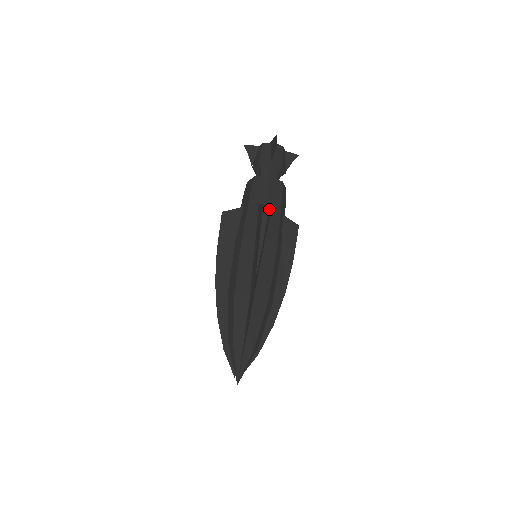
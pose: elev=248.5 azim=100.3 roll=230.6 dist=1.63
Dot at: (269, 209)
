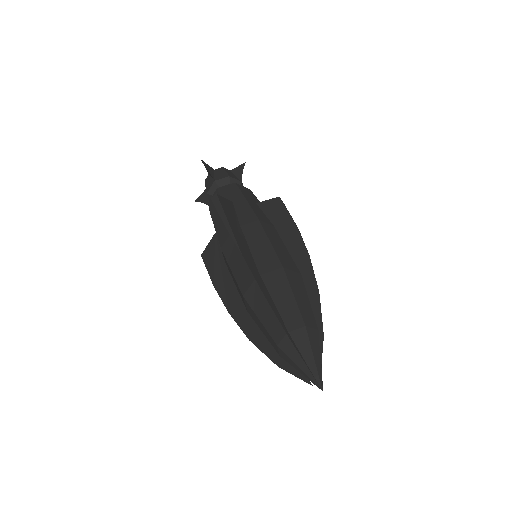
Dot at: (221, 199)
